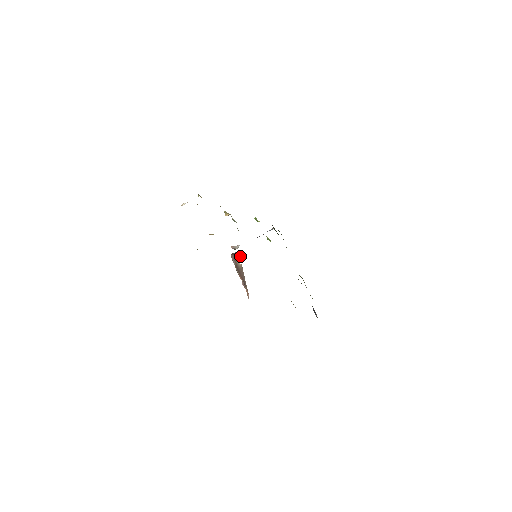
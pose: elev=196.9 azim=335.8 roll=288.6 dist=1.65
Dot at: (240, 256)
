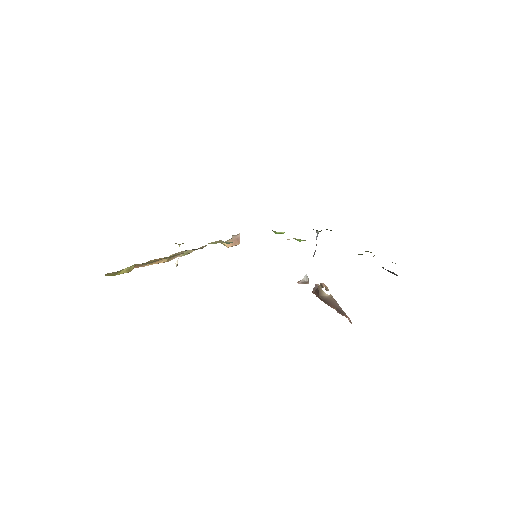
Dot at: (325, 288)
